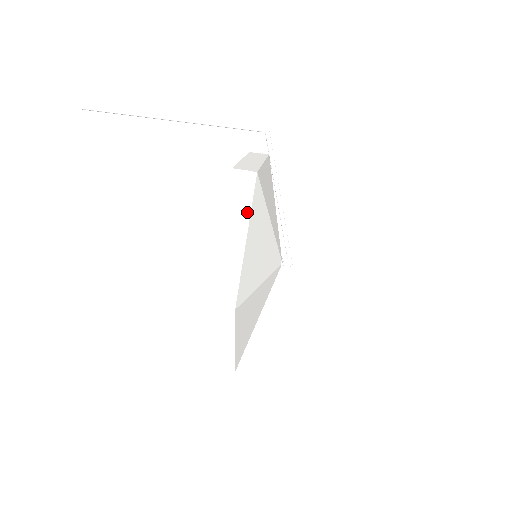
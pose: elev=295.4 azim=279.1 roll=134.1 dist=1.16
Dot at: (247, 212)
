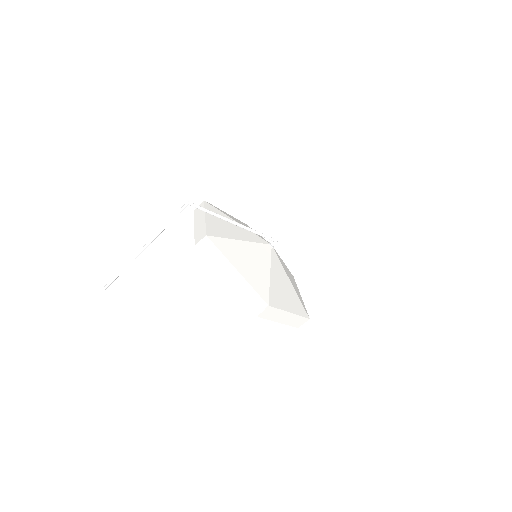
Dot at: (223, 258)
